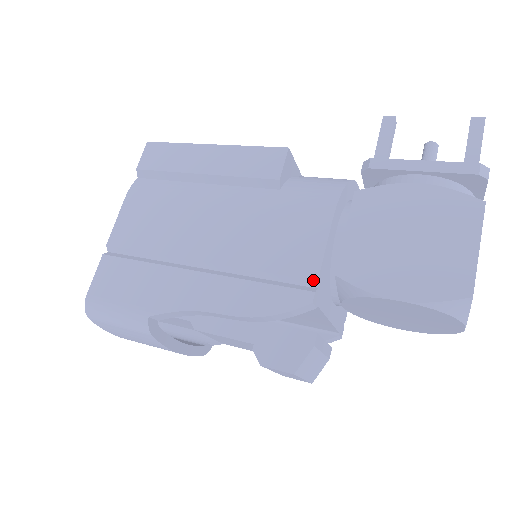
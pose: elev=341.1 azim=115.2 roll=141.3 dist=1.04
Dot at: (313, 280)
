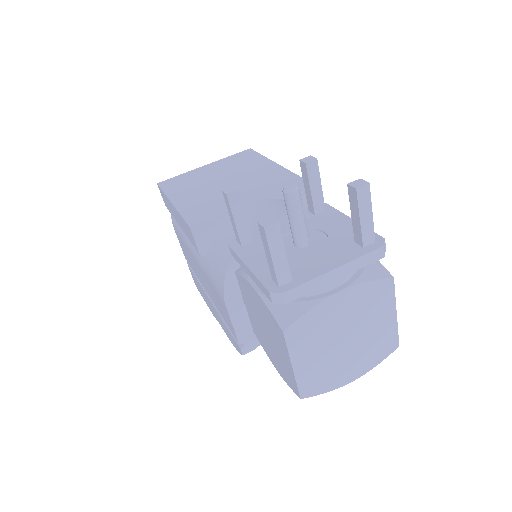
Dot at: (237, 341)
